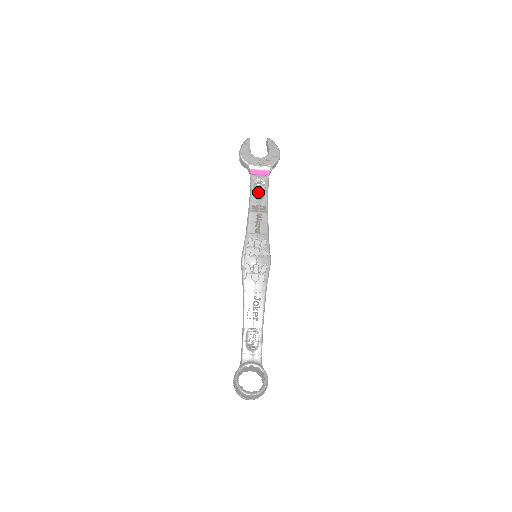
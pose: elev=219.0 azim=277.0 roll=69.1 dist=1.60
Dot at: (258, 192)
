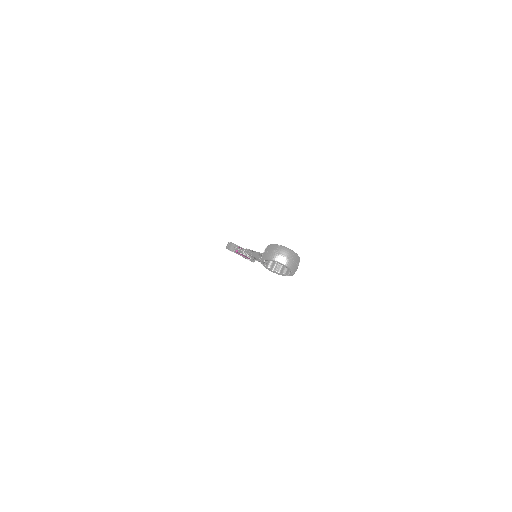
Dot at: occluded
